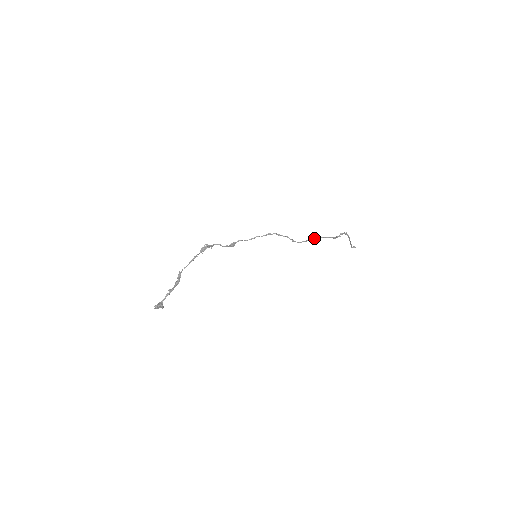
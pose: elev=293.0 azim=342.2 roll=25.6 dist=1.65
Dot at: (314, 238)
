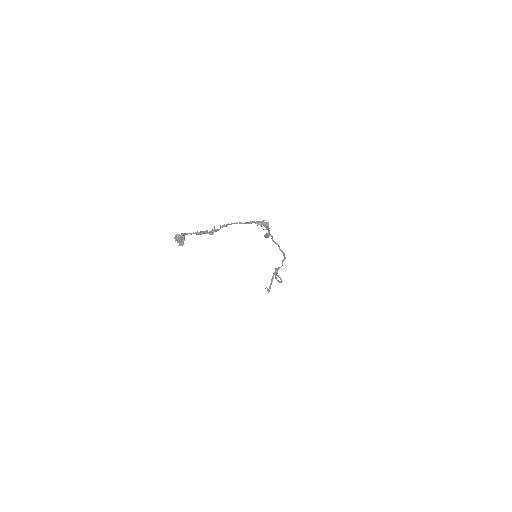
Dot at: occluded
